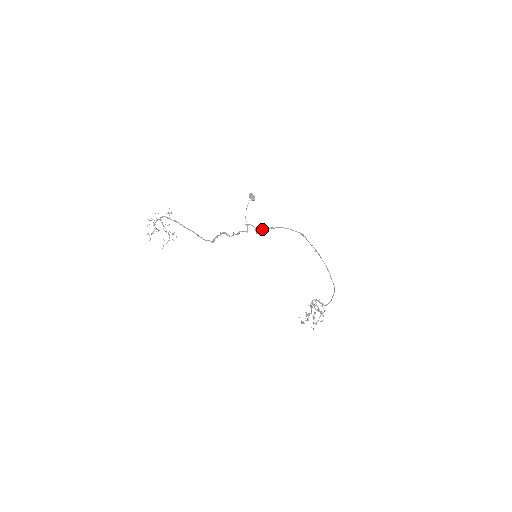
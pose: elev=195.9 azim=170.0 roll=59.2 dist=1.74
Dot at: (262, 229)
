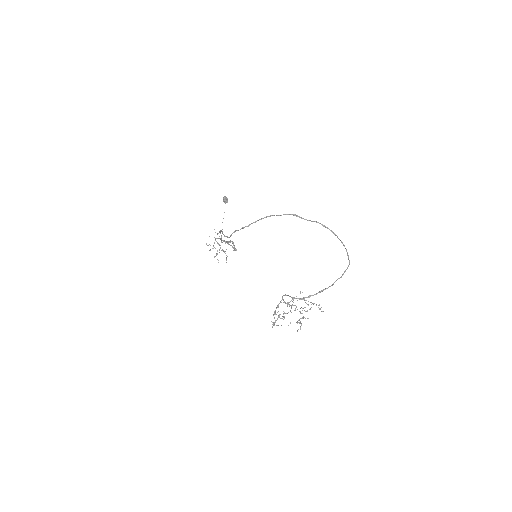
Dot at: (243, 228)
